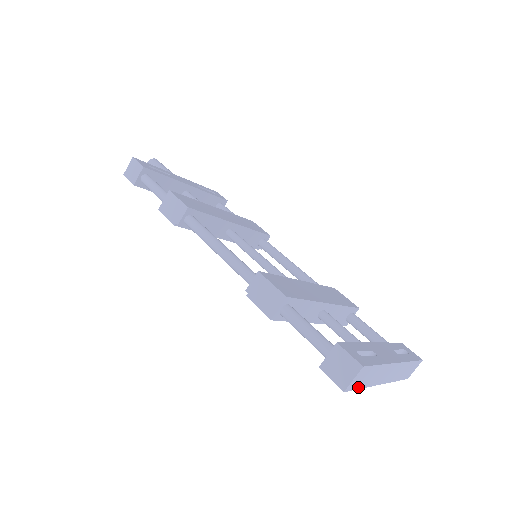
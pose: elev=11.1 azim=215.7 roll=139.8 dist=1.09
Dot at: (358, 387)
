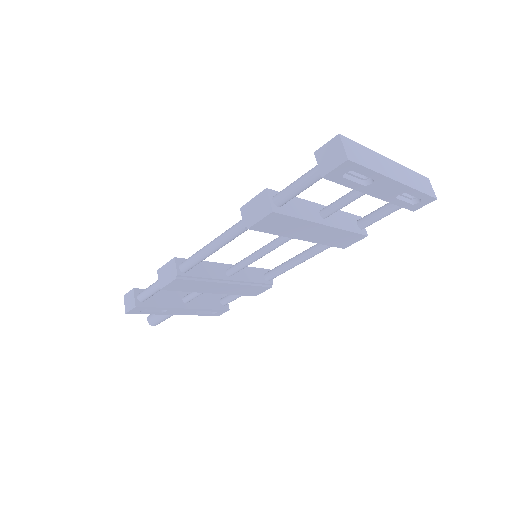
Dot at: (364, 165)
